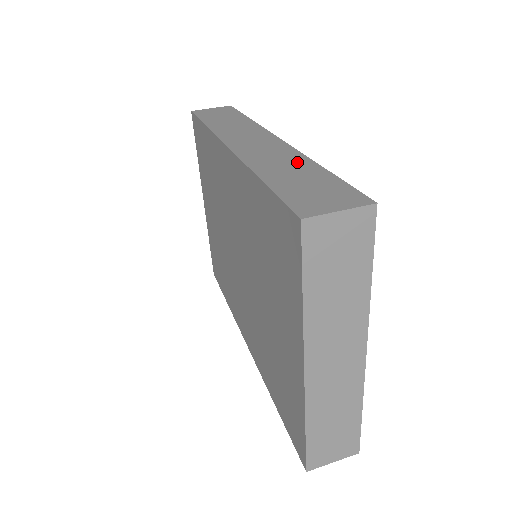
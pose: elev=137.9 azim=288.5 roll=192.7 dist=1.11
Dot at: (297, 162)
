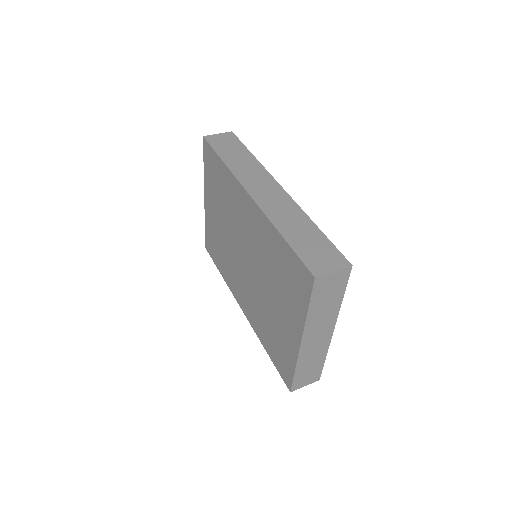
Dot at: (301, 220)
